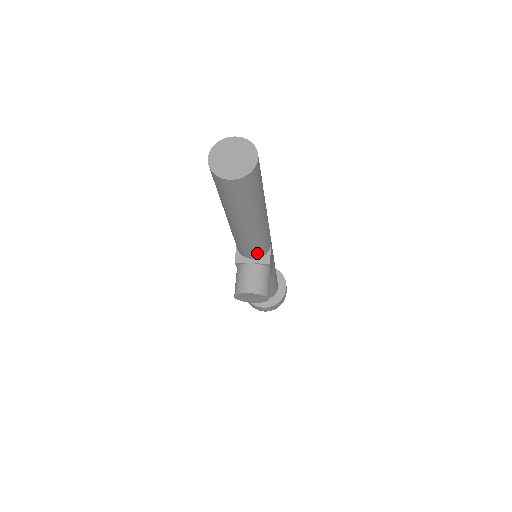
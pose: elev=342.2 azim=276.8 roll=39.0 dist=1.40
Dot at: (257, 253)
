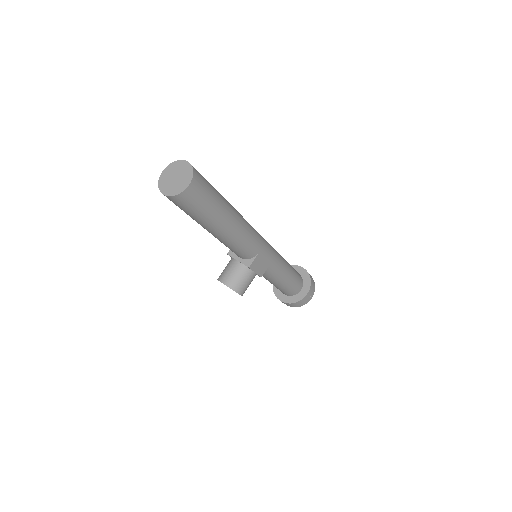
Dot at: (239, 254)
